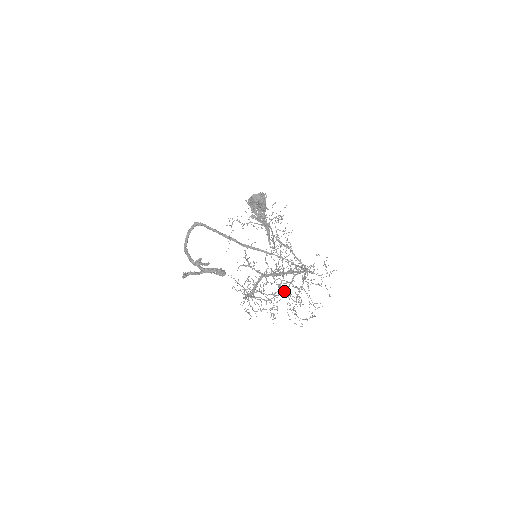
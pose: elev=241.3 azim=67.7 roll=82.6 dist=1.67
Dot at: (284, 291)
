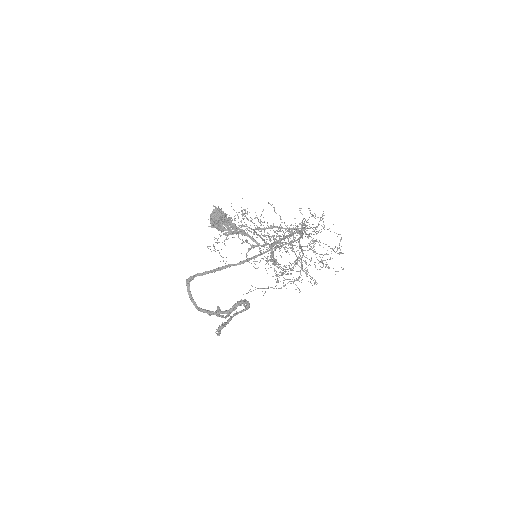
Dot at: (300, 246)
